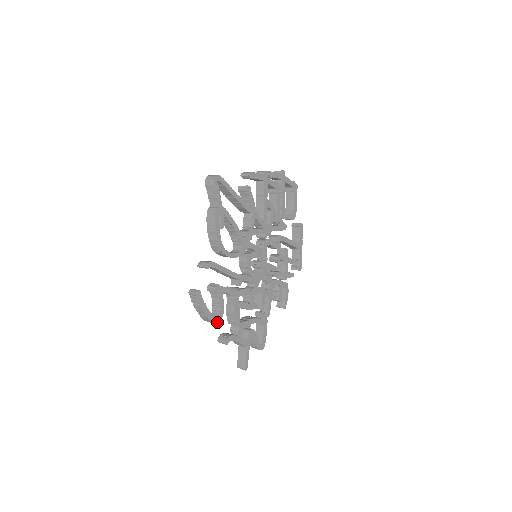
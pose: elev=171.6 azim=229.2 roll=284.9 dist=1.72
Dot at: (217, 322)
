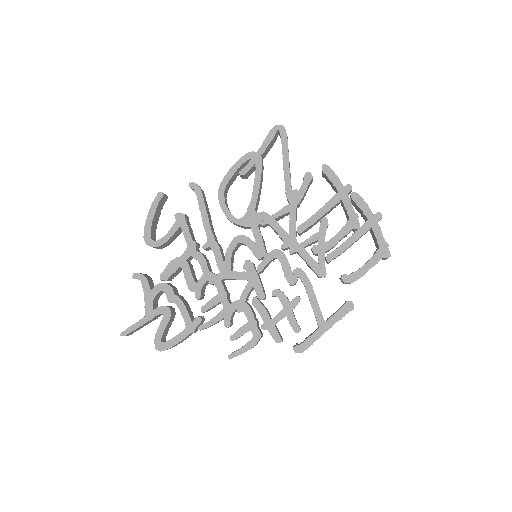
Dot at: (148, 243)
